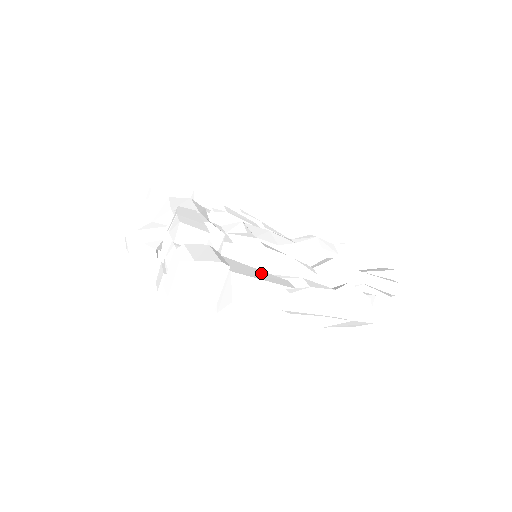
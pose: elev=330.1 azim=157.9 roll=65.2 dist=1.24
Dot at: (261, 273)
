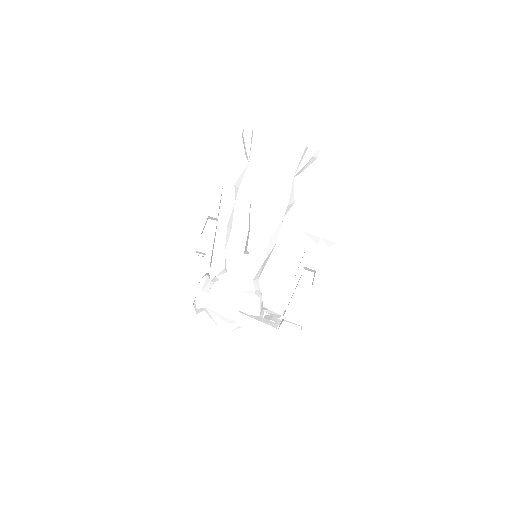
Dot at: (298, 297)
